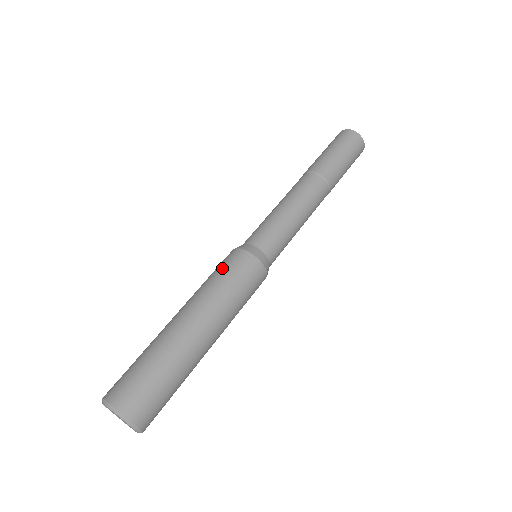
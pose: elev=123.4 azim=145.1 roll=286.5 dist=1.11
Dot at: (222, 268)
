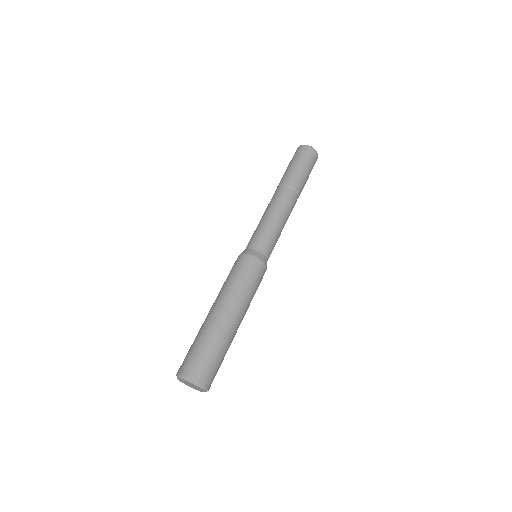
Dot at: (251, 276)
